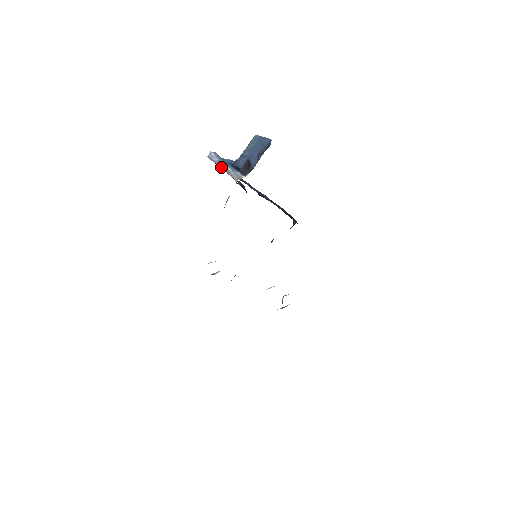
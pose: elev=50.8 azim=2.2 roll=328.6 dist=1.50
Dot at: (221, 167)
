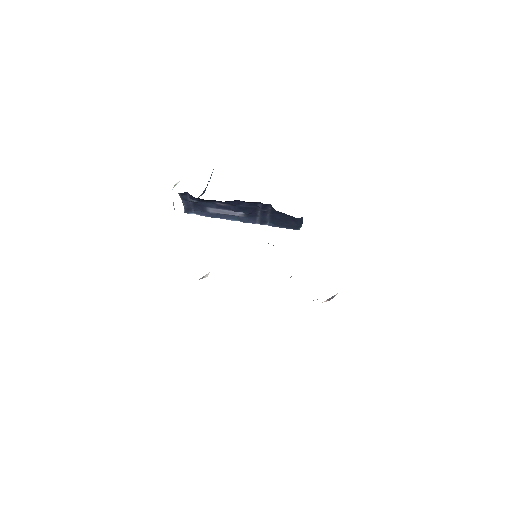
Dot at: (183, 203)
